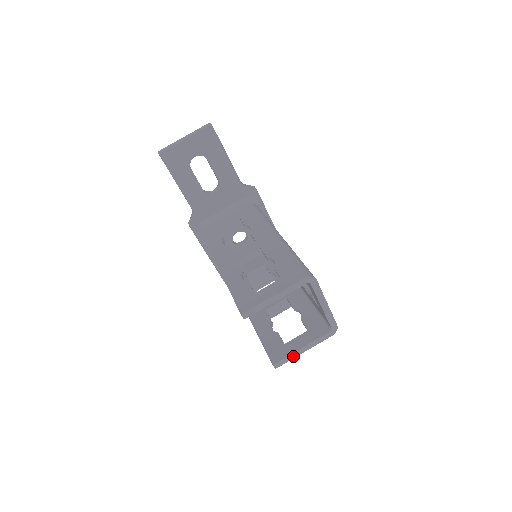
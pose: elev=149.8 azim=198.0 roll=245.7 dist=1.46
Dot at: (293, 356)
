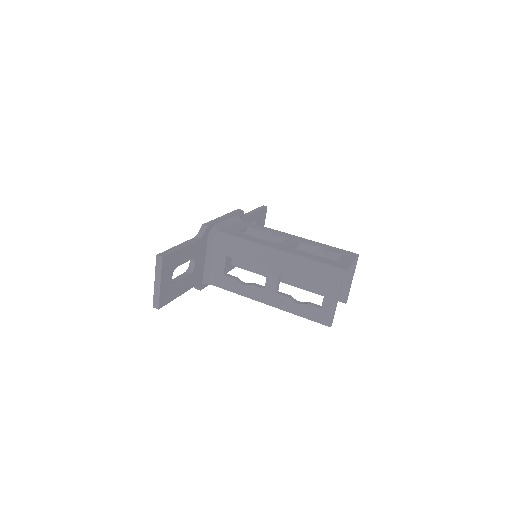
Dot at: occluded
